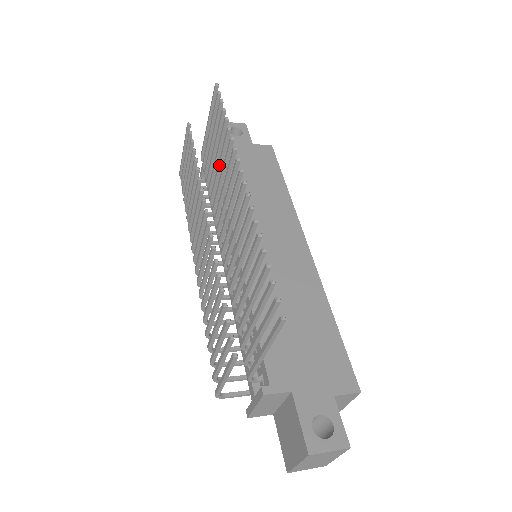
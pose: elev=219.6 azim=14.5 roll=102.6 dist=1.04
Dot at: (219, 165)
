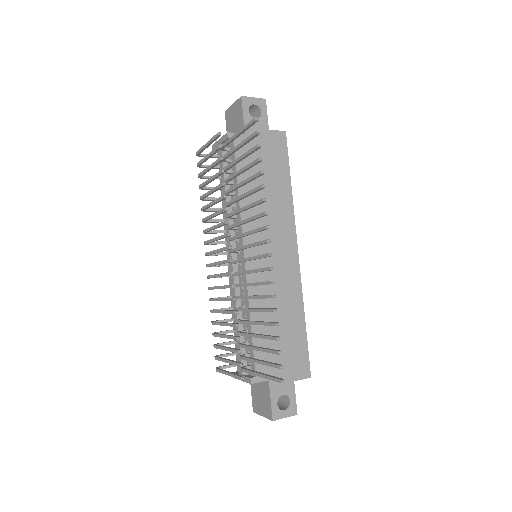
Dot at: (244, 196)
